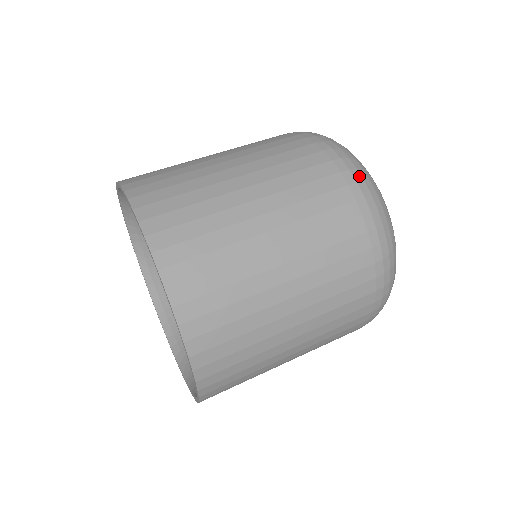
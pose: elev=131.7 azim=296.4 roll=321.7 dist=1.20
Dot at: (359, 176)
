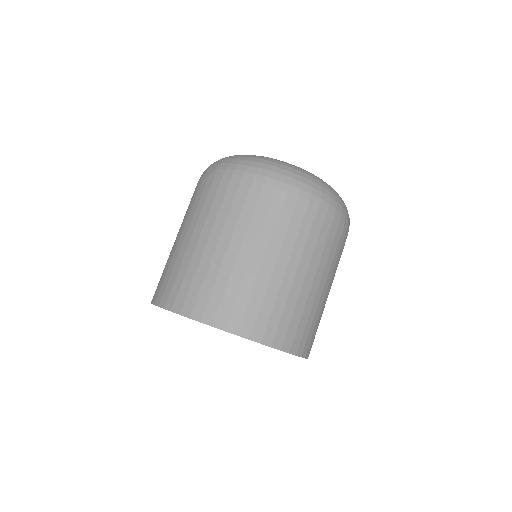
Dot at: (286, 178)
